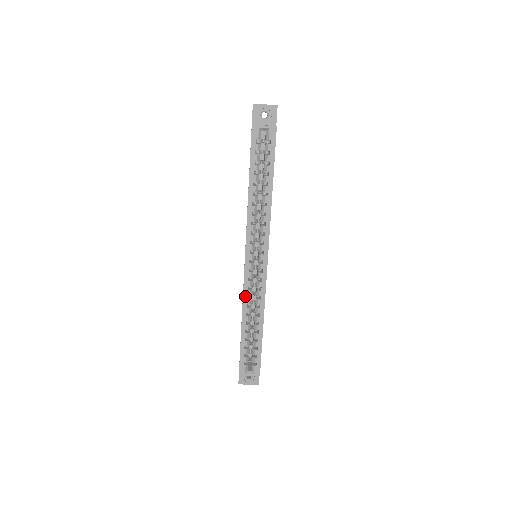
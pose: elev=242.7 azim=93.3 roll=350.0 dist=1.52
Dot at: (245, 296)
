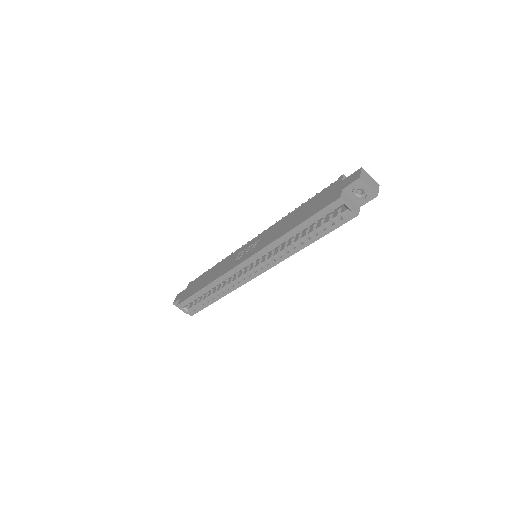
Dot at: (223, 277)
